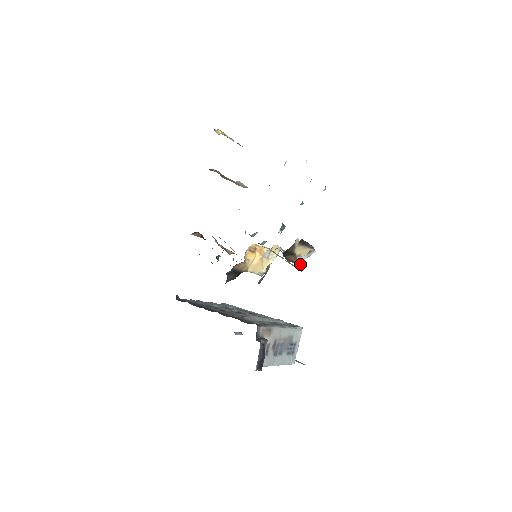
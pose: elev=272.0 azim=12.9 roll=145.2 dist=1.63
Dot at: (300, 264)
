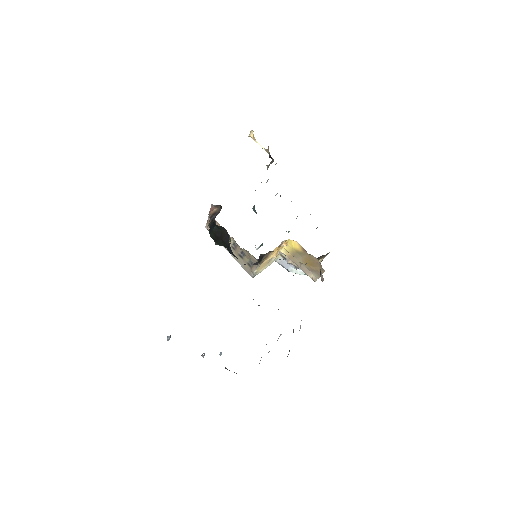
Dot at: occluded
